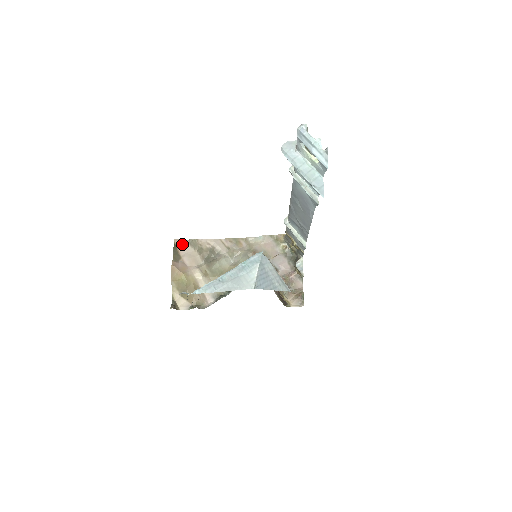
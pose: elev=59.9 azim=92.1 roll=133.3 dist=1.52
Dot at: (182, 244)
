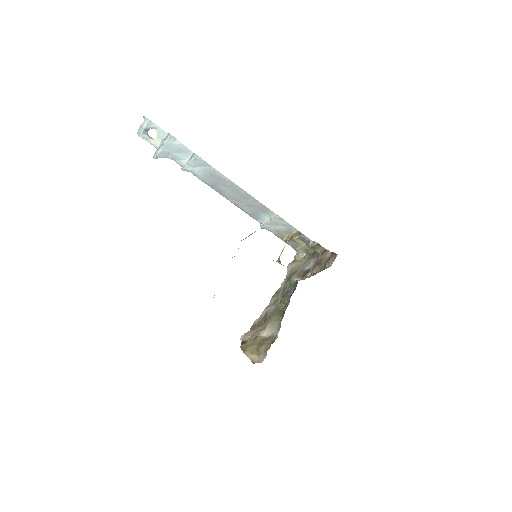
Dot at: (246, 336)
